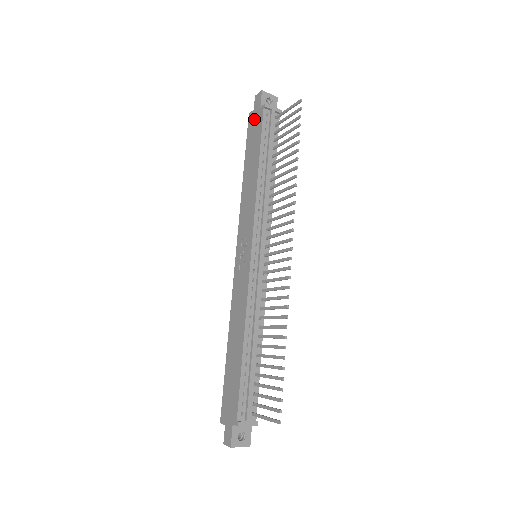
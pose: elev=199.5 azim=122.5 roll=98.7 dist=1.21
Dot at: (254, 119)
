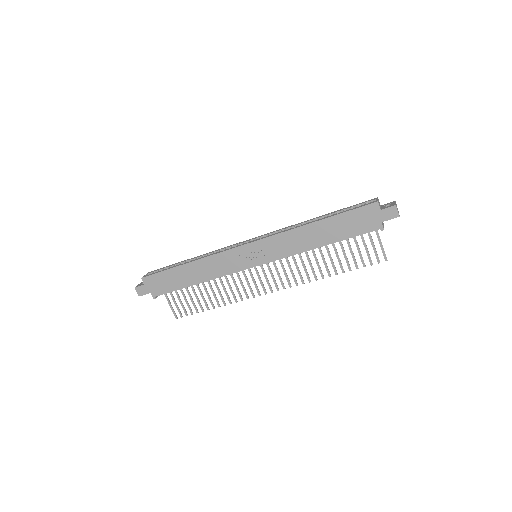
Dot at: (370, 216)
